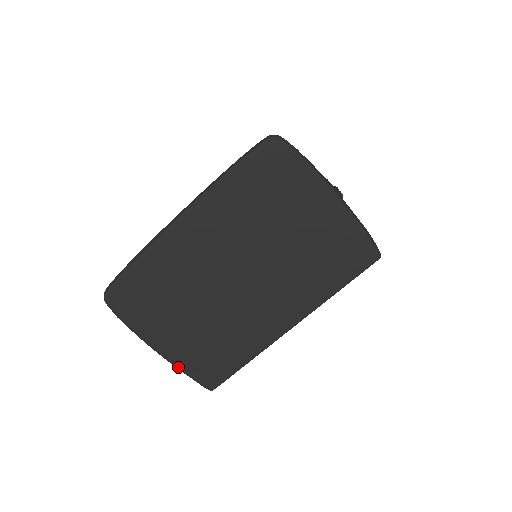
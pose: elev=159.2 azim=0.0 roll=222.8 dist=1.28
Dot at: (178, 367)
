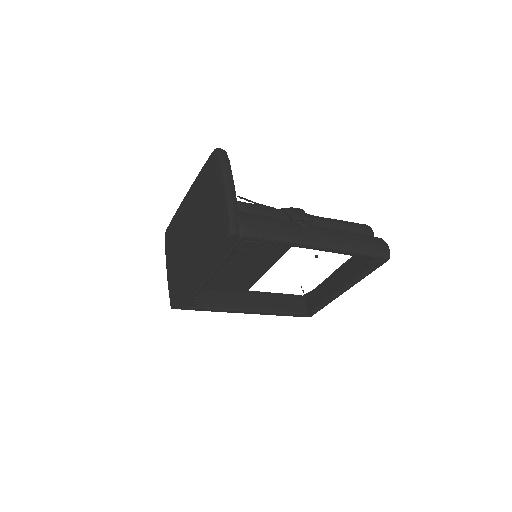
Dot at: (168, 285)
